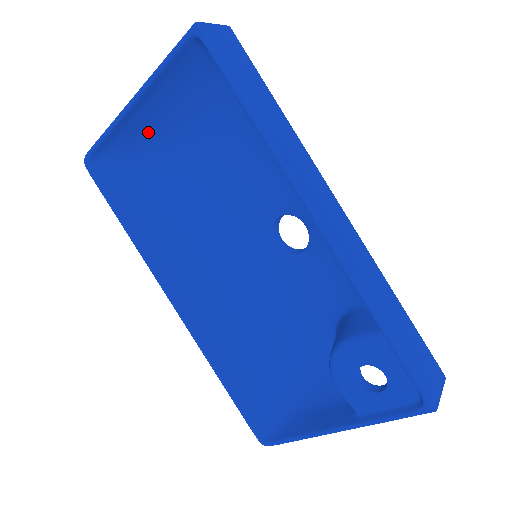
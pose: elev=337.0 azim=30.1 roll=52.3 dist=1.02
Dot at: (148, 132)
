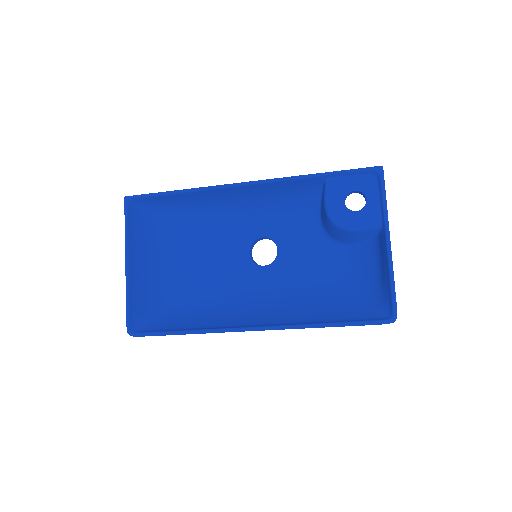
Dot at: (148, 285)
